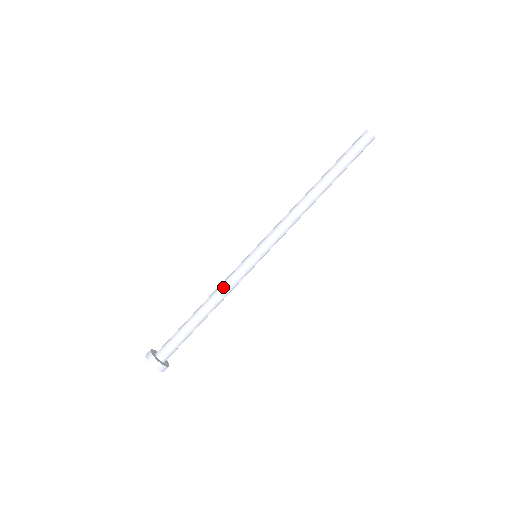
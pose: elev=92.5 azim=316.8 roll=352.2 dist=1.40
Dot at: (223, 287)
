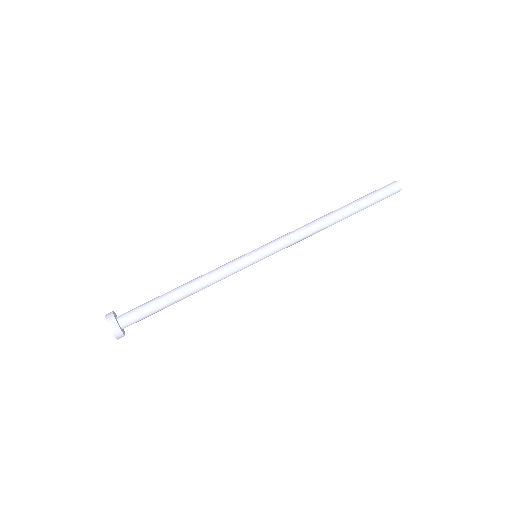
Dot at: (214, 275)
